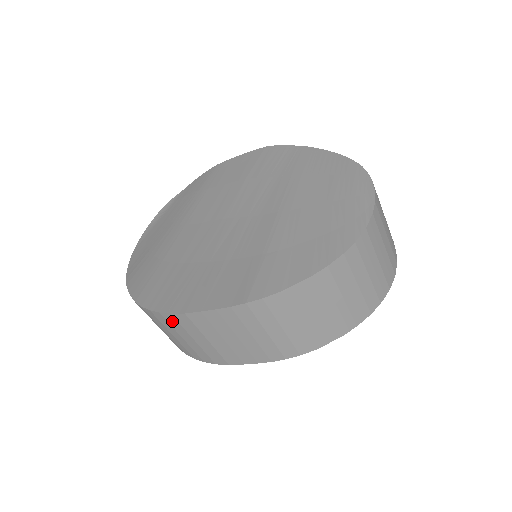
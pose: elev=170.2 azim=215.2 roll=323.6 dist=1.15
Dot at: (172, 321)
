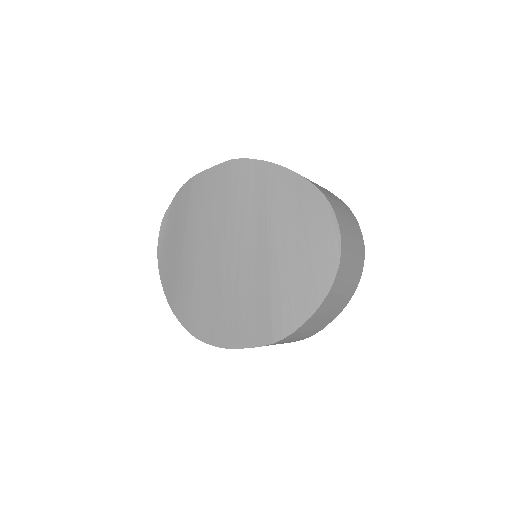
Dot at: occluded
